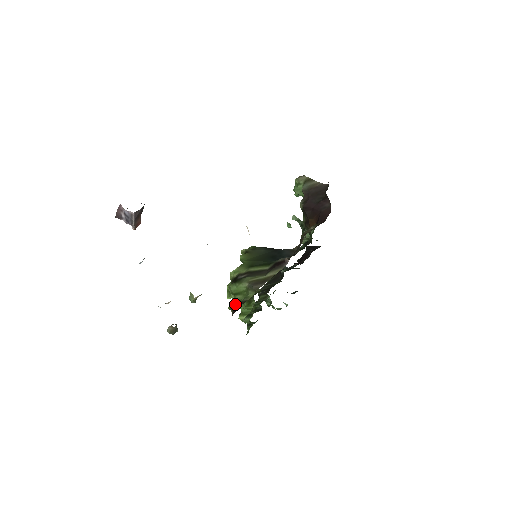
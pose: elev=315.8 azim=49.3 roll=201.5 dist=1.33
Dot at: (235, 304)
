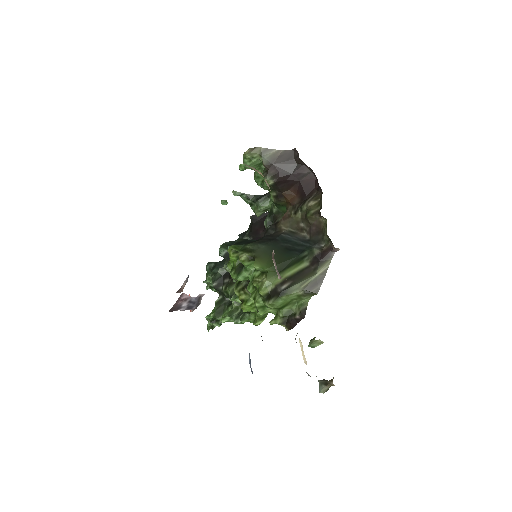
Dot at: (286, 317)
